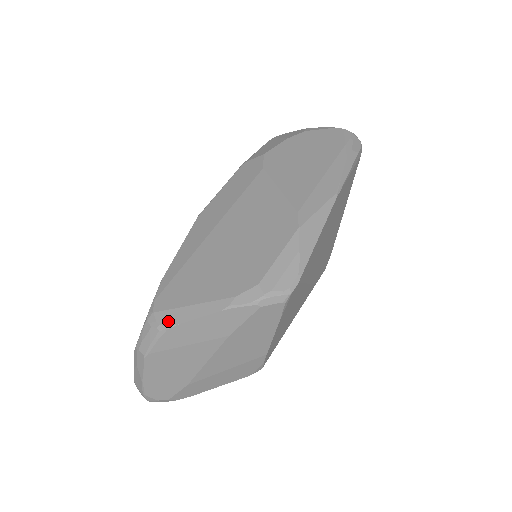
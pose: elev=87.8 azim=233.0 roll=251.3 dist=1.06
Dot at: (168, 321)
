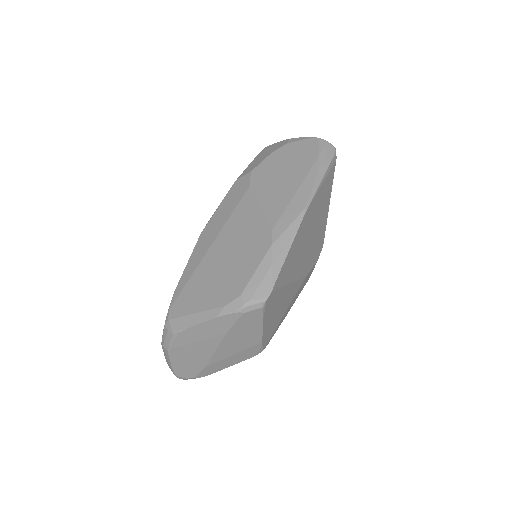
Dot at: (179, 326)
